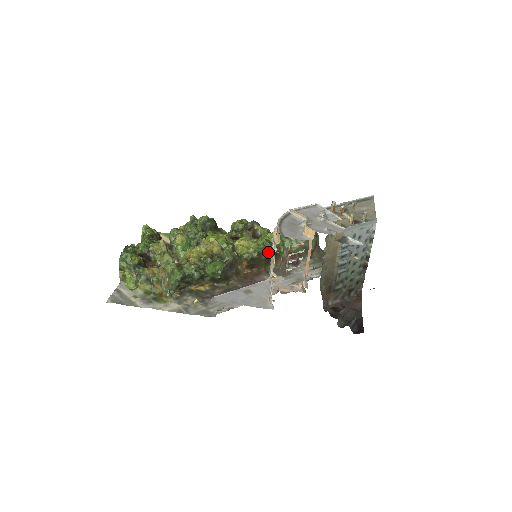
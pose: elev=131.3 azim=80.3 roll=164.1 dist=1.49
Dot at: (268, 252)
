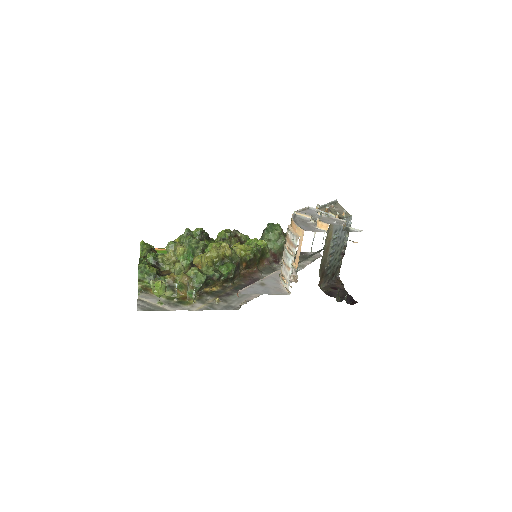
Dot at: (260, 253)
